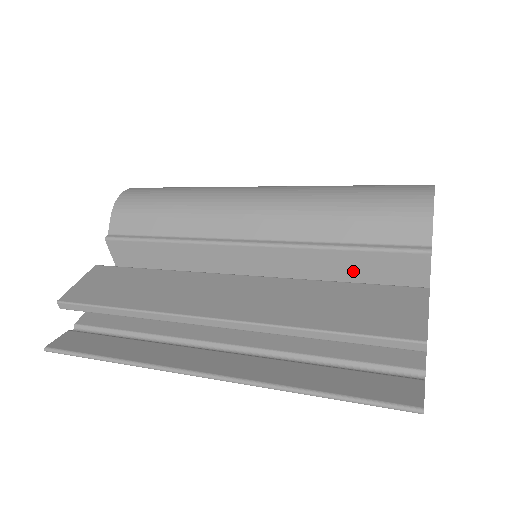
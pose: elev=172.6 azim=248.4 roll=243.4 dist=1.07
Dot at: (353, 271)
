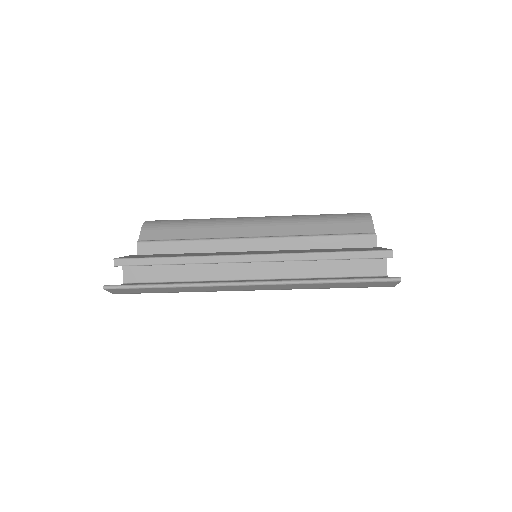
Dot at: occluded
